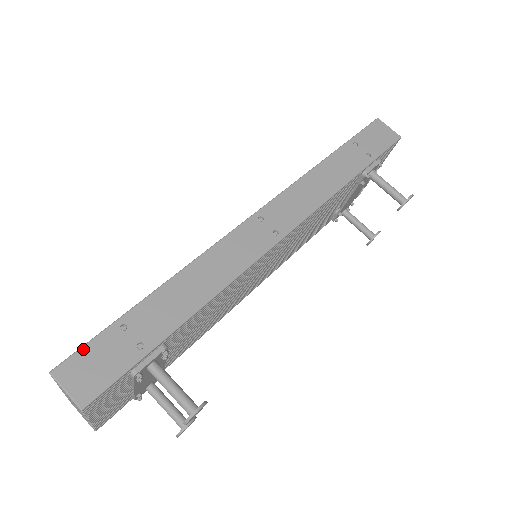
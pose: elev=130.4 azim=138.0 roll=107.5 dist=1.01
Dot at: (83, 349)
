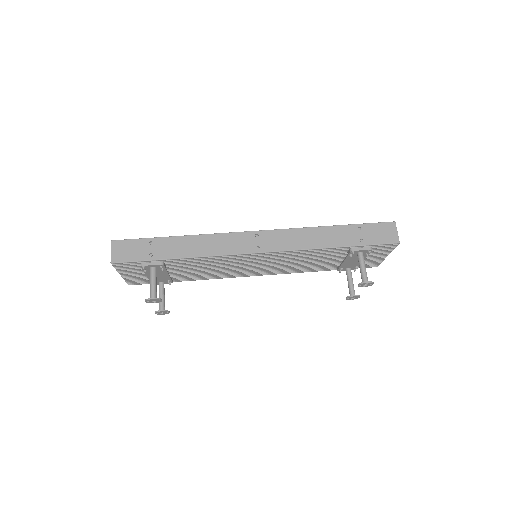
Dot at: (129, 240)
